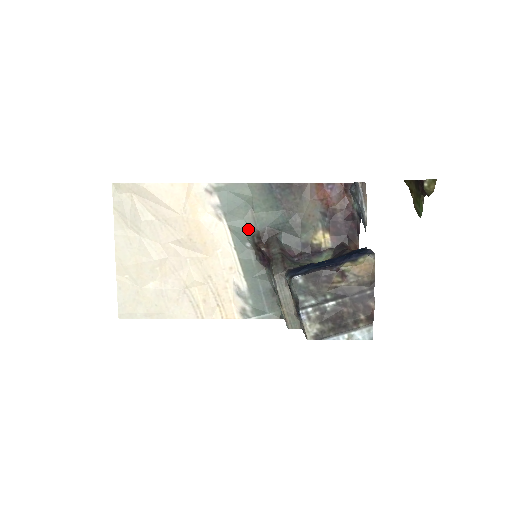
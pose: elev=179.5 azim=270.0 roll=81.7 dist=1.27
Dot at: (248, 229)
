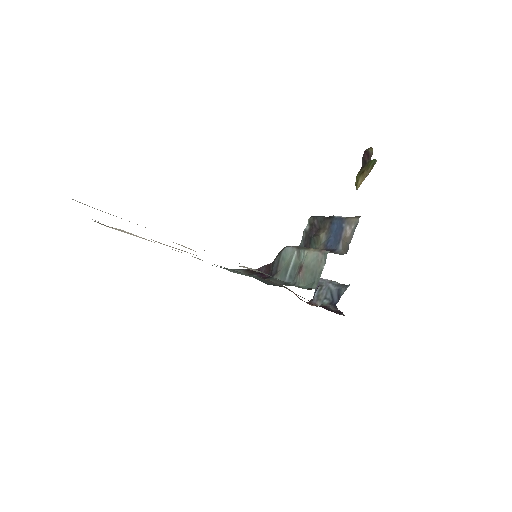
Dot at: occluded
